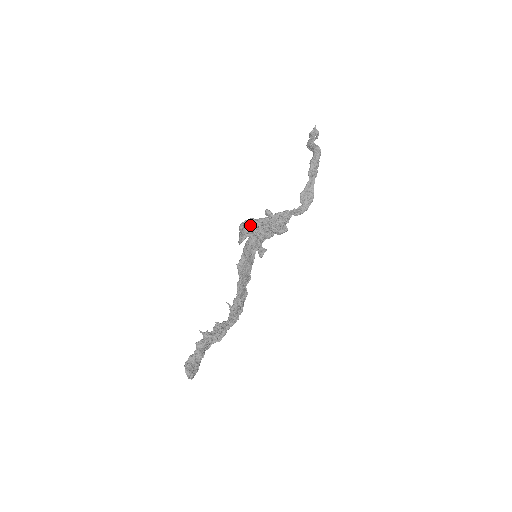
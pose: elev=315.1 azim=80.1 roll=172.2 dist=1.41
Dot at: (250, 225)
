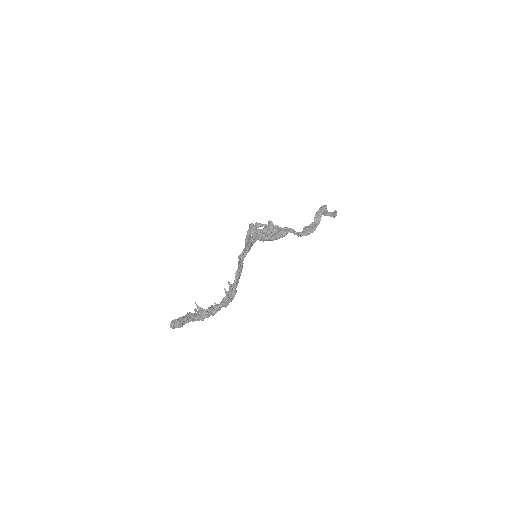
Dot at: (254, 226)
